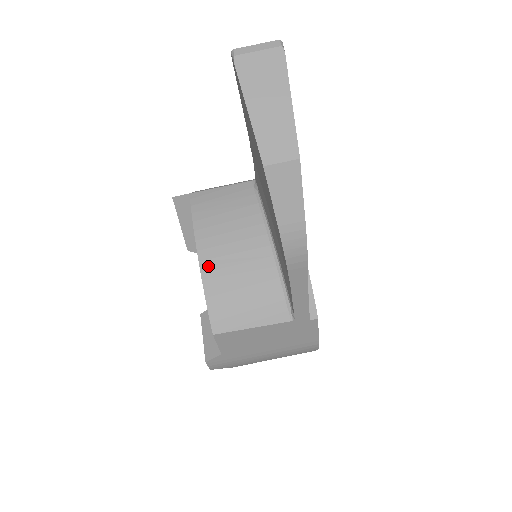
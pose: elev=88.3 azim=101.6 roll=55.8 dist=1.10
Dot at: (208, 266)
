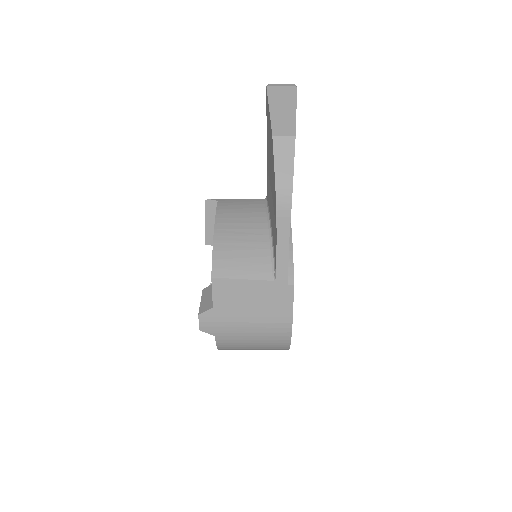
Dot at: (220, 233)
